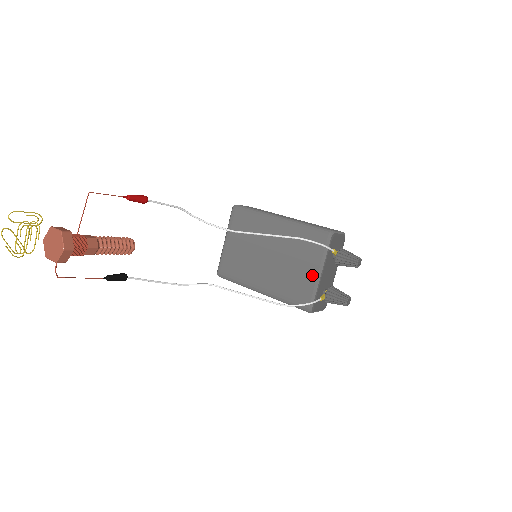
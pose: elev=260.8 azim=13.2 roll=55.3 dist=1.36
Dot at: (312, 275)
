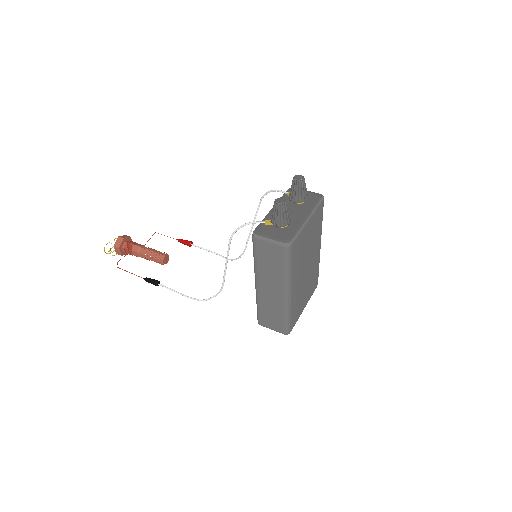
Dot at: occluded
